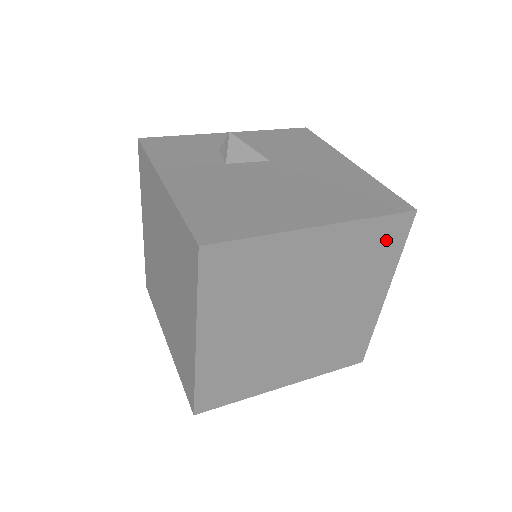
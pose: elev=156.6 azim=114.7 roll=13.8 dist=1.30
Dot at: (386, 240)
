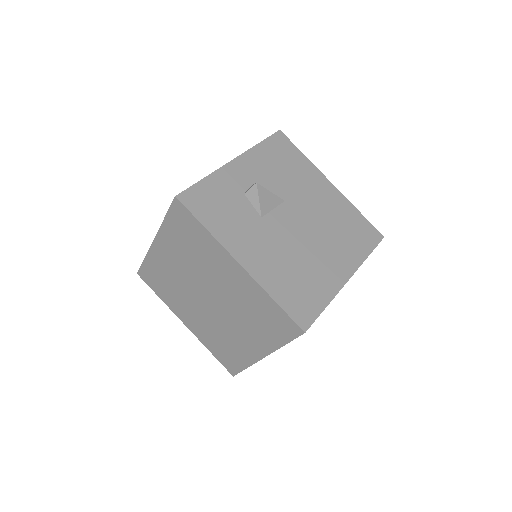
Dot at: occluded
